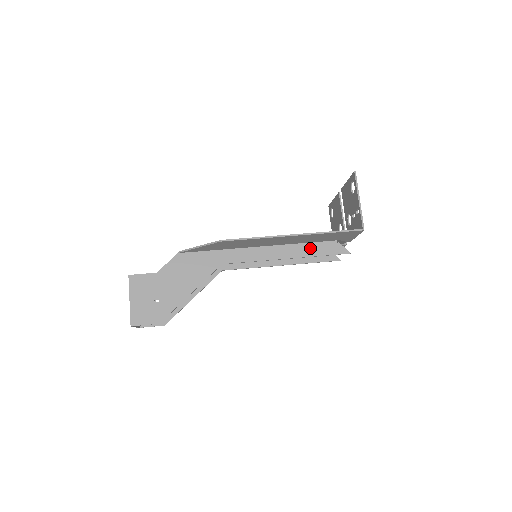
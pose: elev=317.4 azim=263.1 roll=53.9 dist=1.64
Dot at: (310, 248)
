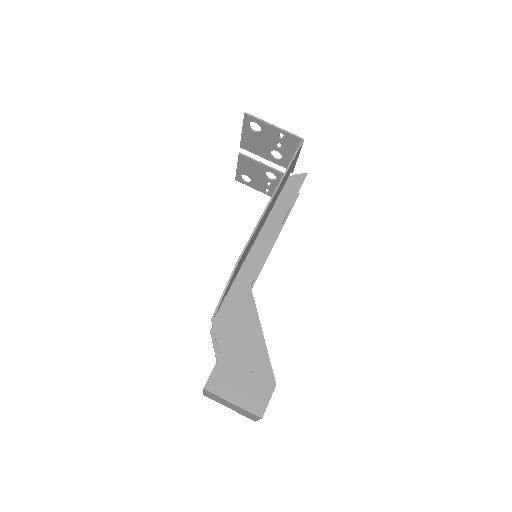
Dot at: (283, 201)
